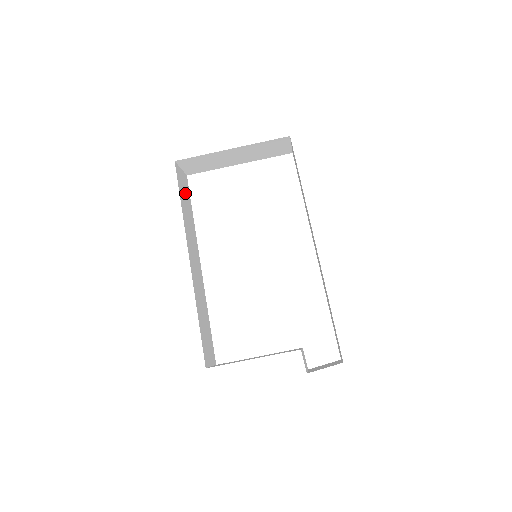
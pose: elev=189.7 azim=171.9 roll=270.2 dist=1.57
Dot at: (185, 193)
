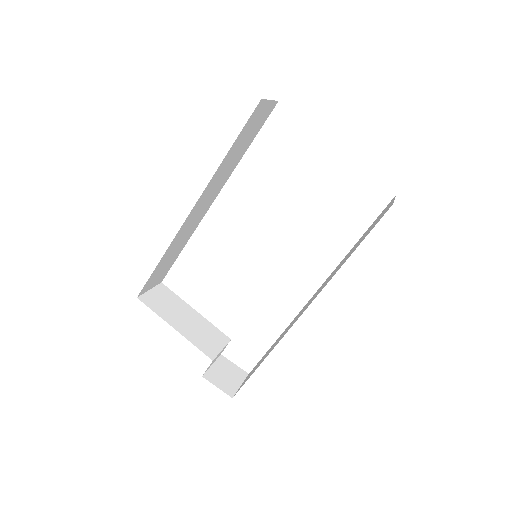
Dot at: (252, 129)
